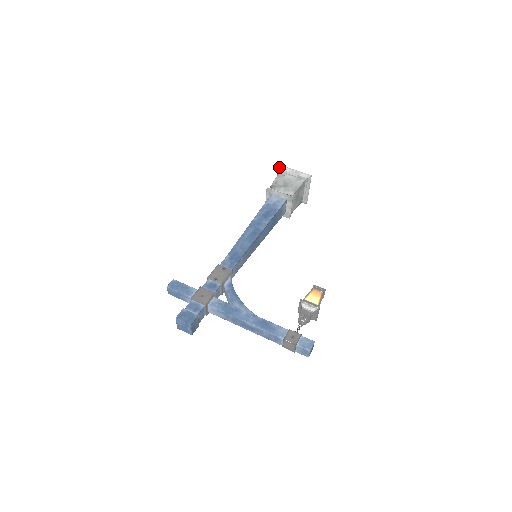
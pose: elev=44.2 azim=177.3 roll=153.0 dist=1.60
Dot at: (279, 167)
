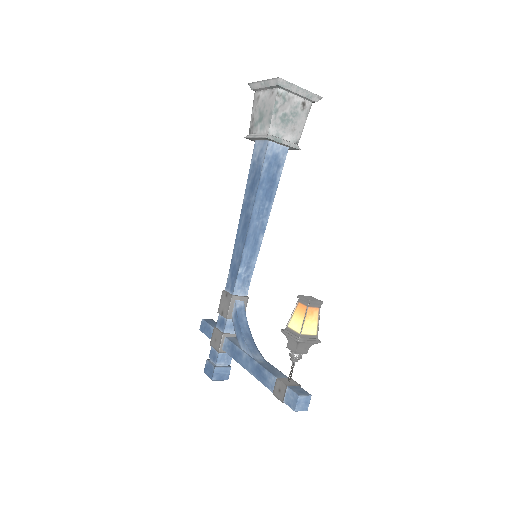
Dot at: (250, 87)
